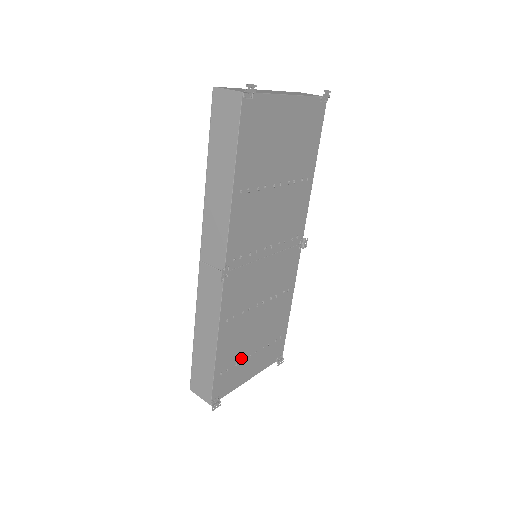
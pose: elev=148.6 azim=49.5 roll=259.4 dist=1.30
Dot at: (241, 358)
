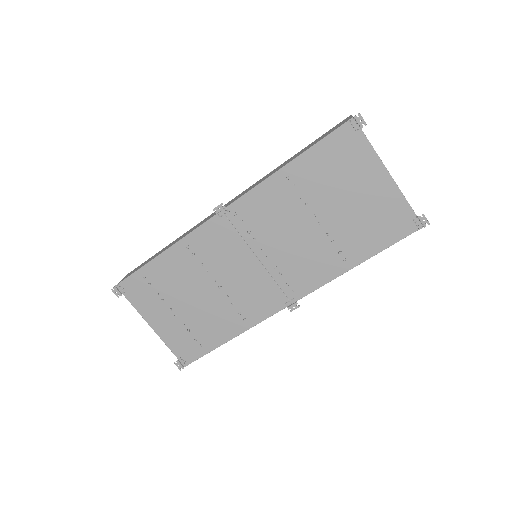
Dot at: (165, 297)
